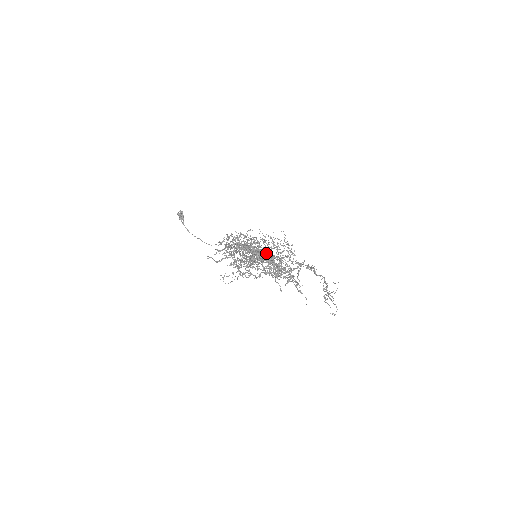
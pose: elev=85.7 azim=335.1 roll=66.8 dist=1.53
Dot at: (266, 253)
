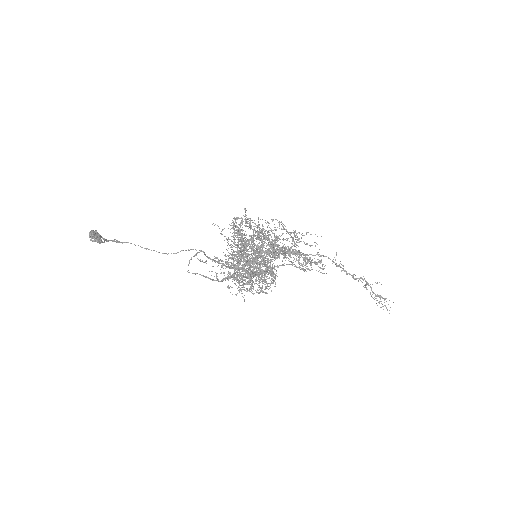
Dot at: occluded
